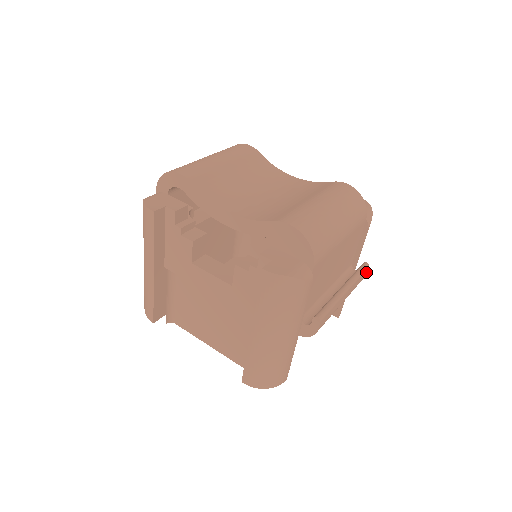
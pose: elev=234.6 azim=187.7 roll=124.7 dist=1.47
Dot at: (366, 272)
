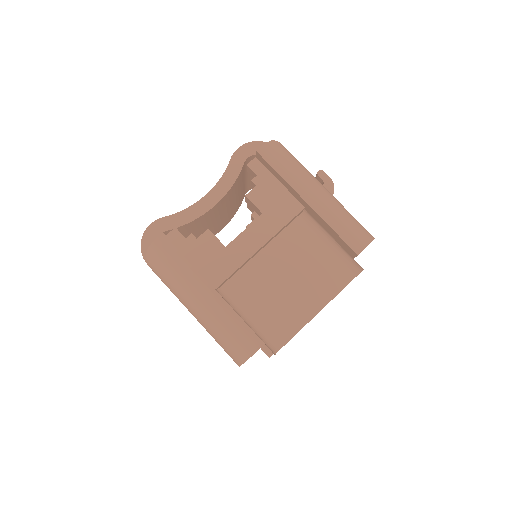
Dot at: occluded
